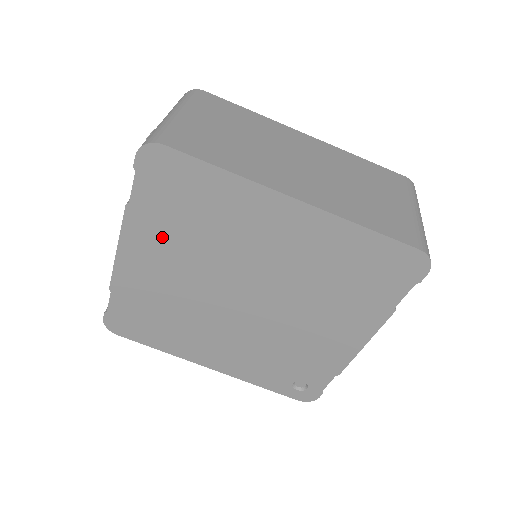
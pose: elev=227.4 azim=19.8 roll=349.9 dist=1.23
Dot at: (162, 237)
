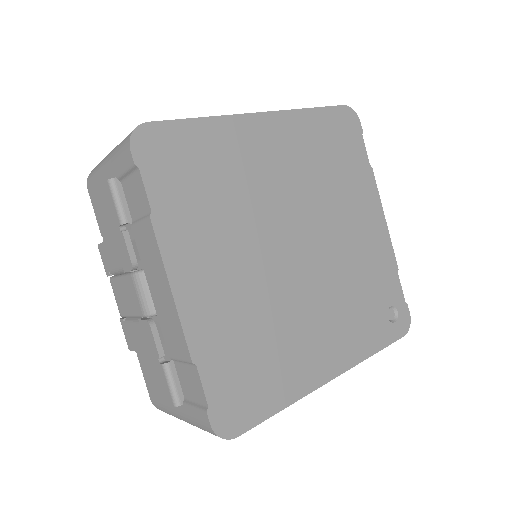
Dot at: (200, 232)
